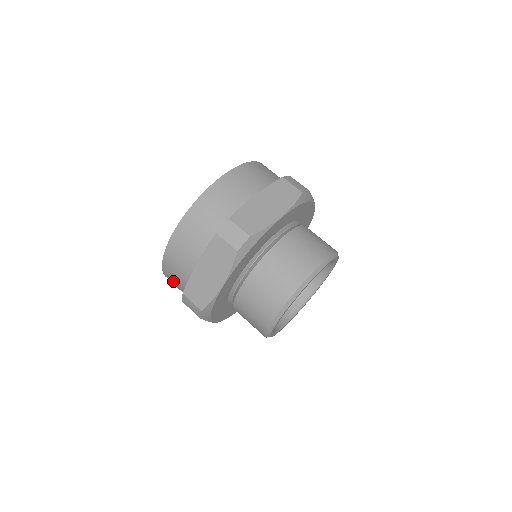
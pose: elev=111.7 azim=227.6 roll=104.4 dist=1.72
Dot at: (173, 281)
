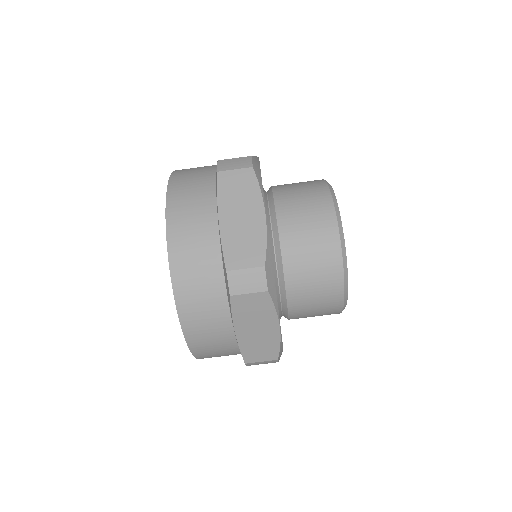
Dot at: occluded
